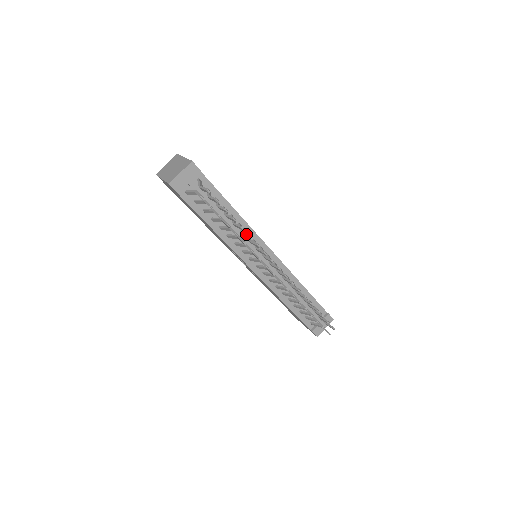
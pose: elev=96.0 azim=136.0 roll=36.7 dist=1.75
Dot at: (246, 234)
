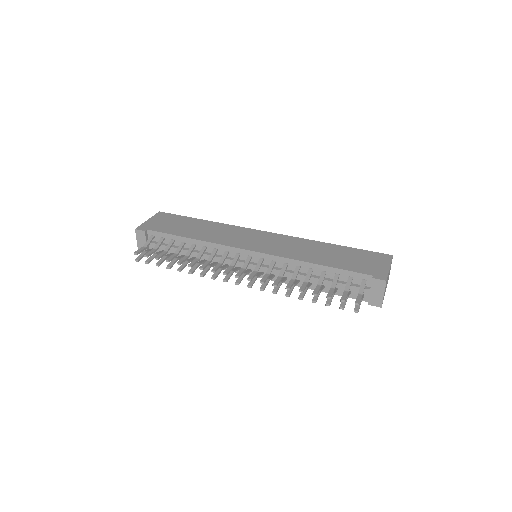
Dot at: (190, 263)
